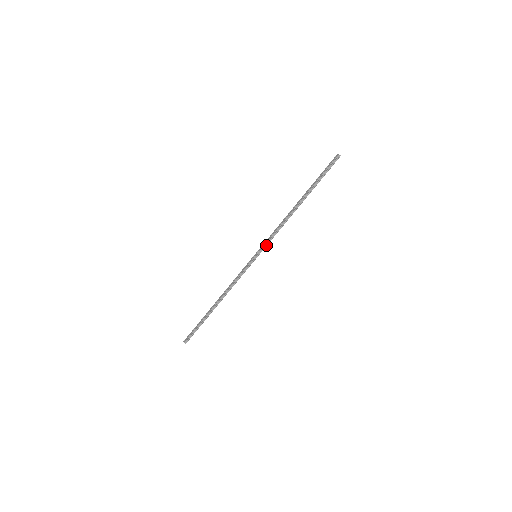
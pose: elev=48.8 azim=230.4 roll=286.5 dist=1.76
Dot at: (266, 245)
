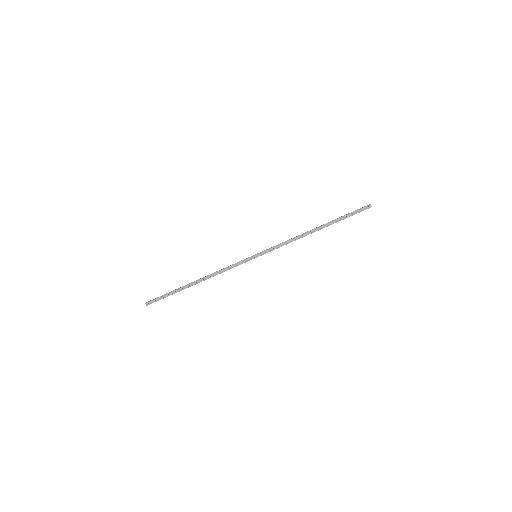
Dot at: (270, 251)
